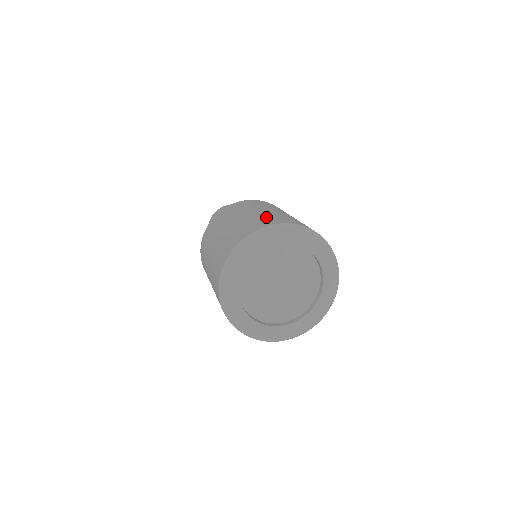
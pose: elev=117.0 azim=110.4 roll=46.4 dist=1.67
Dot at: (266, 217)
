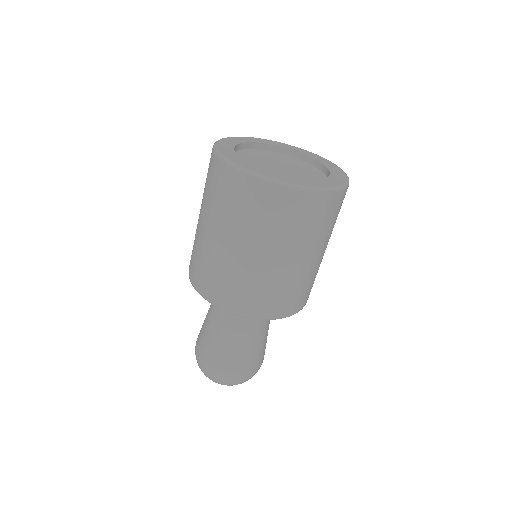
Dot at: occluded
